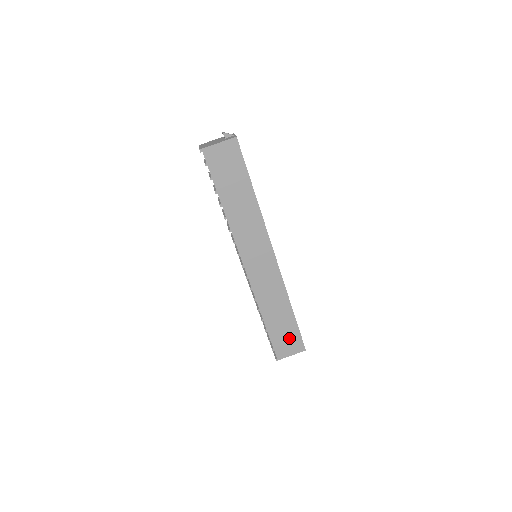
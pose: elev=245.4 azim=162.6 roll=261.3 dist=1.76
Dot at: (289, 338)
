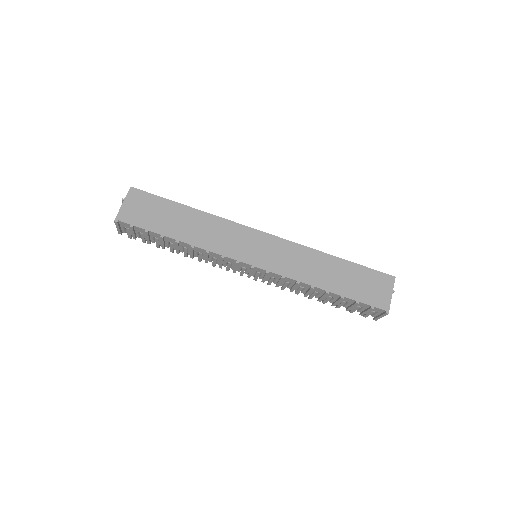
Dot at: (368, 282)
